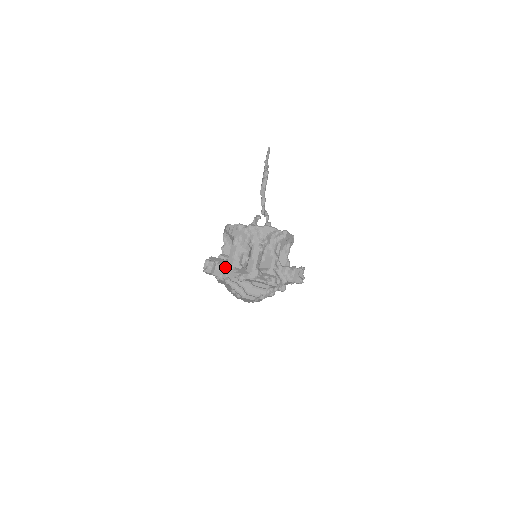
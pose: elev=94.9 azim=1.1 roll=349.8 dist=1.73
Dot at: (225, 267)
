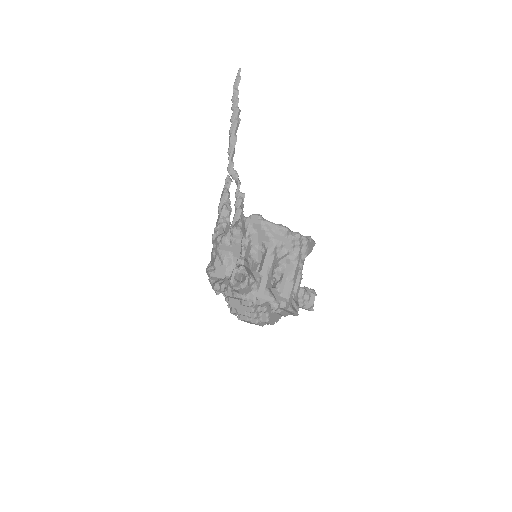
Dot at: (258, 285)
